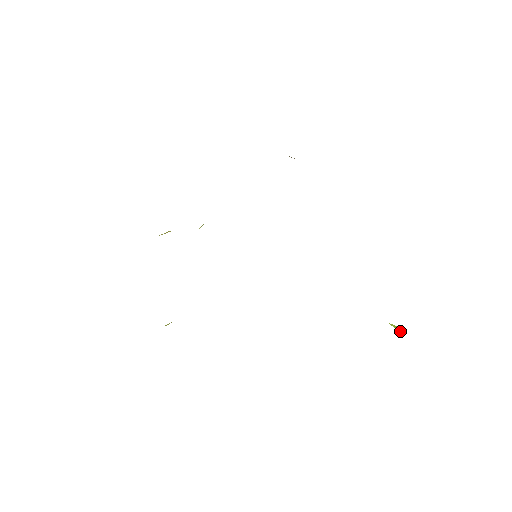
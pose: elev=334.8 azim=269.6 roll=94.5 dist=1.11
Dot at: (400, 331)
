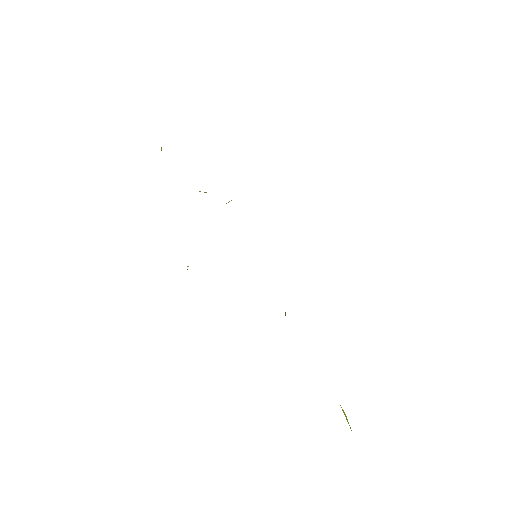
Dot at: (348, 422)
